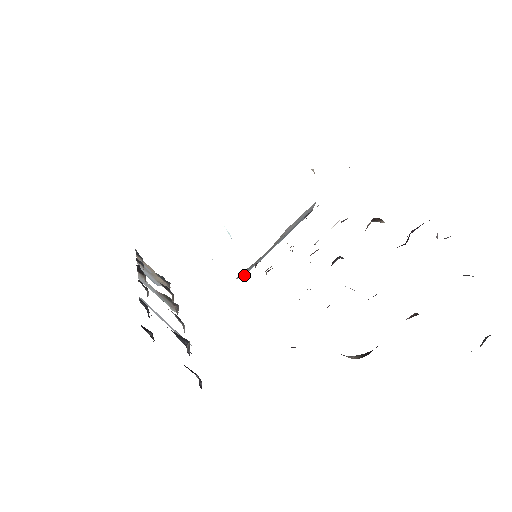
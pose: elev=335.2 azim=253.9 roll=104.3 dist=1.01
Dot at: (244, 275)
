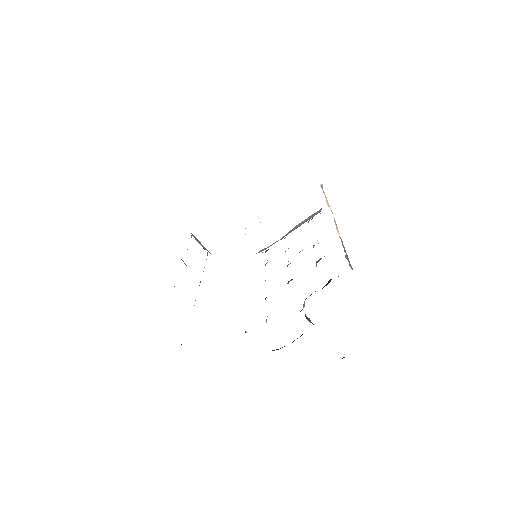
Dot at: occluded
